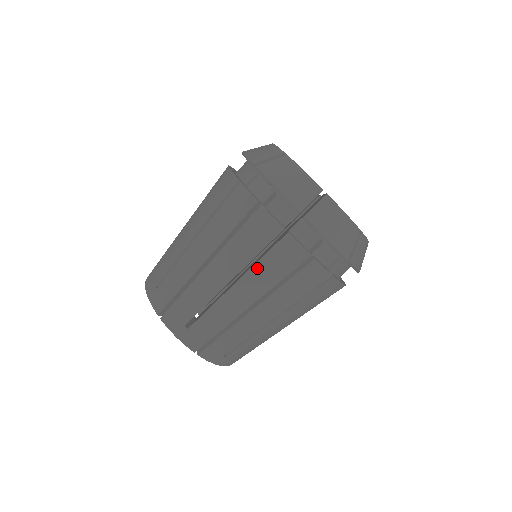
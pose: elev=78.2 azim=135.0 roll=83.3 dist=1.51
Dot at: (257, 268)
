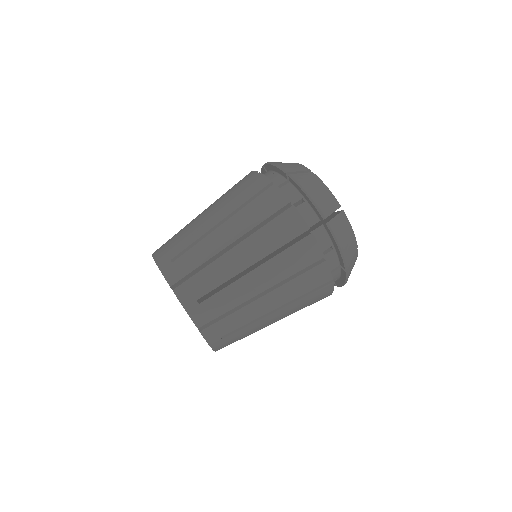
Dot at: (278, 258)
